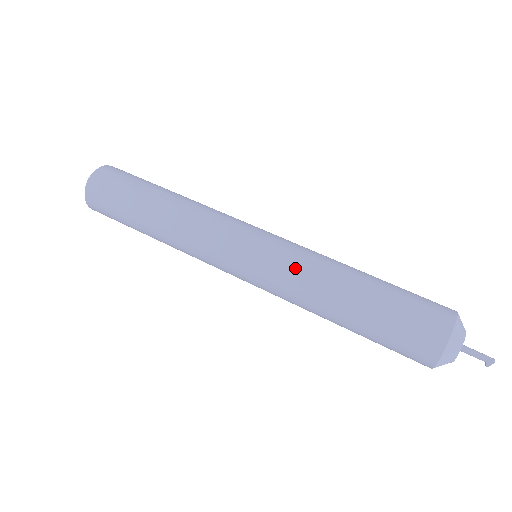
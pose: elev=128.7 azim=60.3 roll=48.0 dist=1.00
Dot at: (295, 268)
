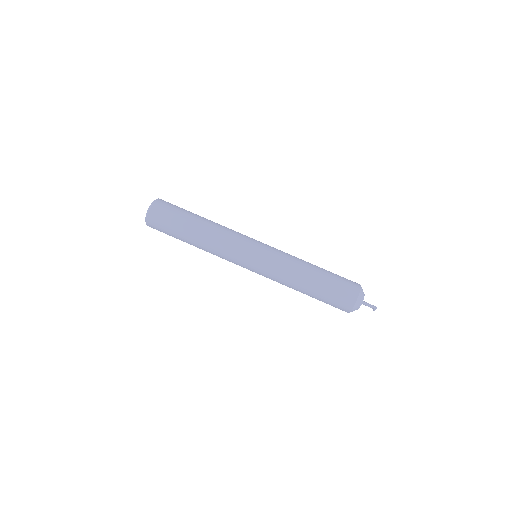
Dot at: (284, 258)
